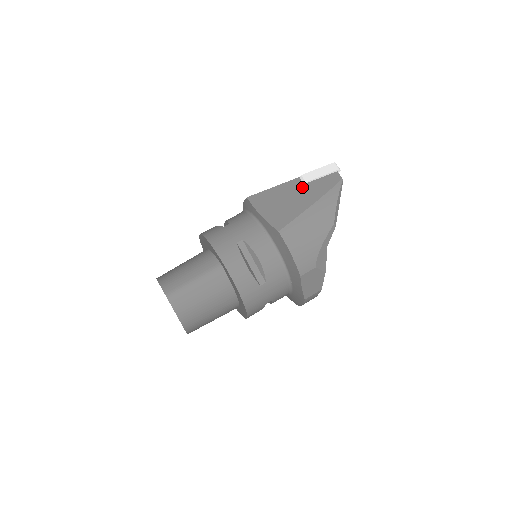
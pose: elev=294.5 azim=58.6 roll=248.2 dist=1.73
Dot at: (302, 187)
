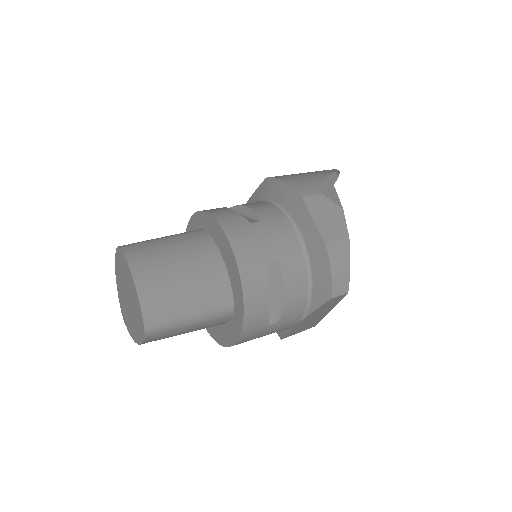
Dot at: occluded
